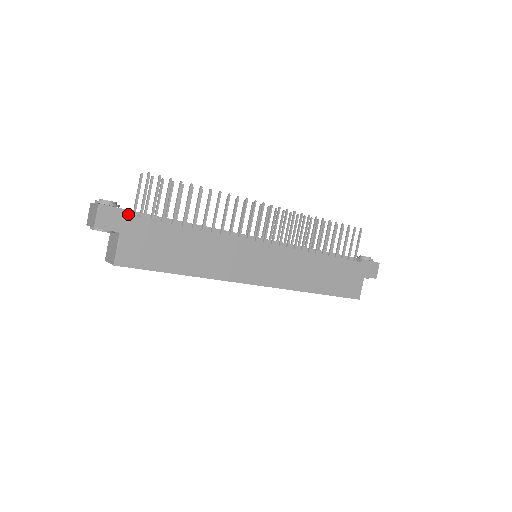
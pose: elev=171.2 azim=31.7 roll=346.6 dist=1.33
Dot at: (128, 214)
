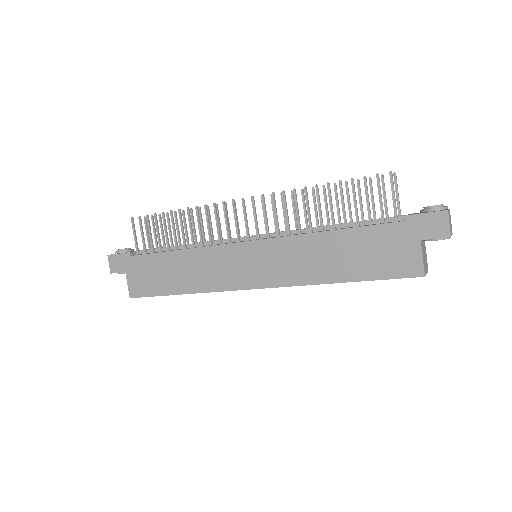
Dot at: (126, 256)
